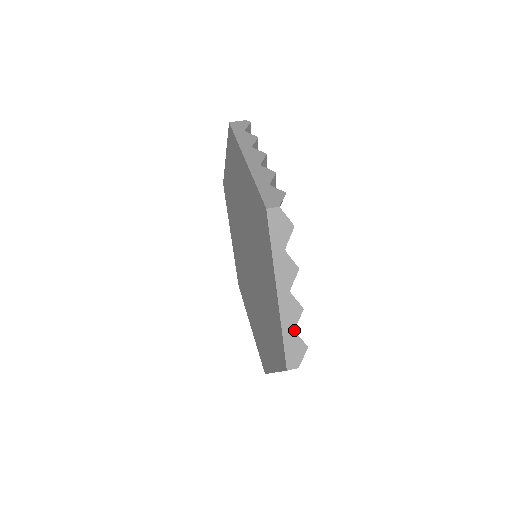
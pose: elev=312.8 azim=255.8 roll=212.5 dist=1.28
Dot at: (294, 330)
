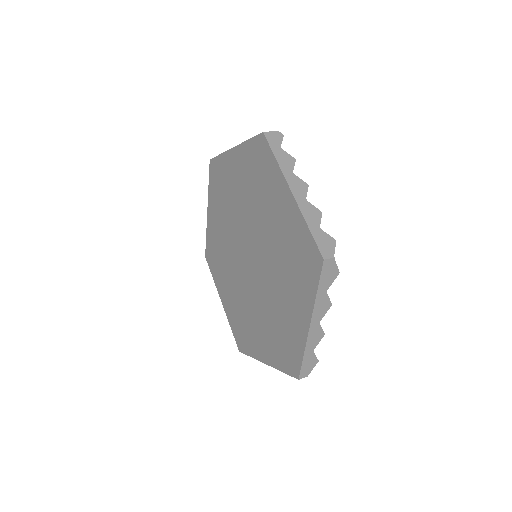
Dot at: (313, 350)
